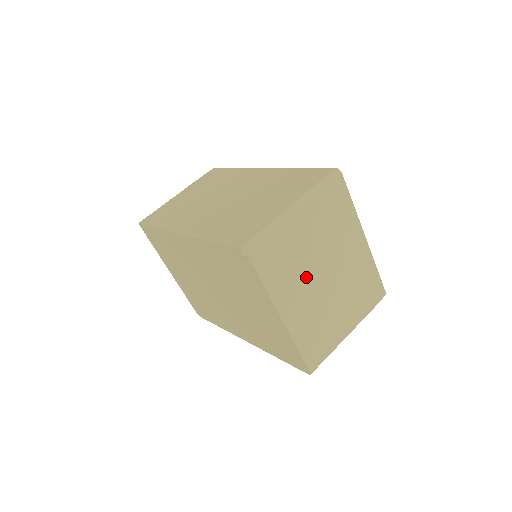
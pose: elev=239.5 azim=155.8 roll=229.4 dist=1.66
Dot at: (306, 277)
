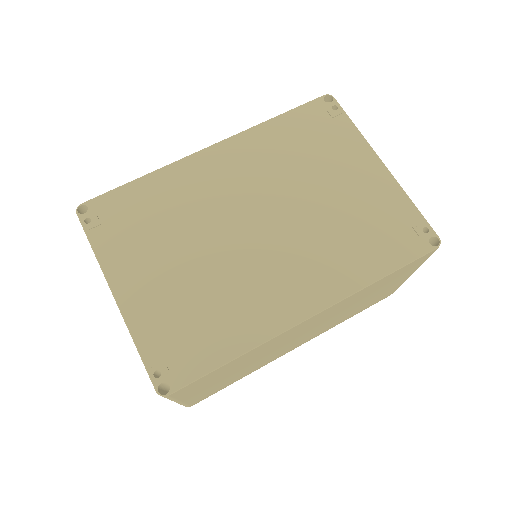
Dot at: occluded
